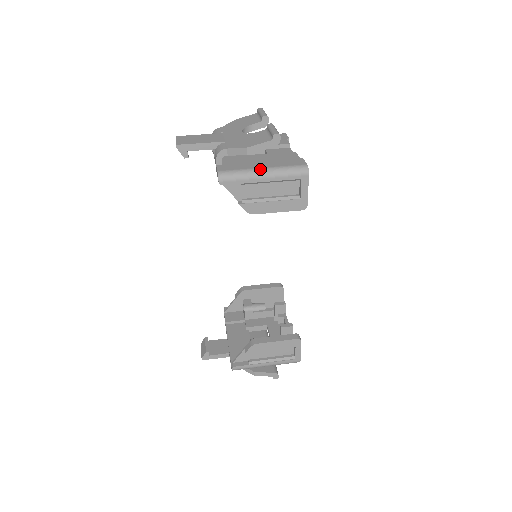
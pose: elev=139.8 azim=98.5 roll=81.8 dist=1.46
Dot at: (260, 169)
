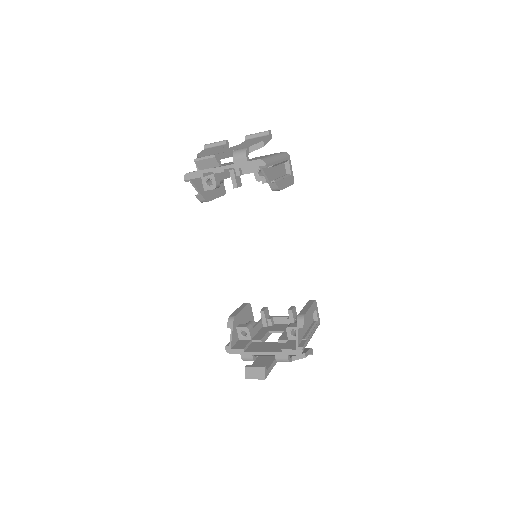
Dot at: (273, 155)
